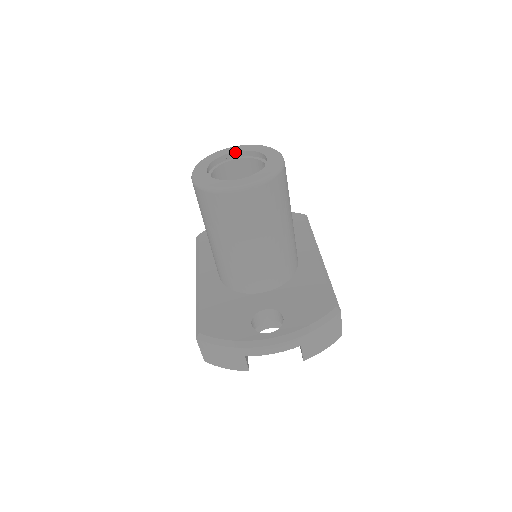
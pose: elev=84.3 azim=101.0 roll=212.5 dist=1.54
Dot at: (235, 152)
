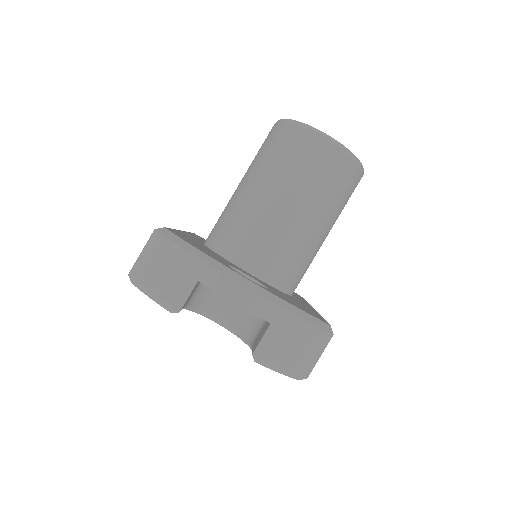
Dot at: occluded
